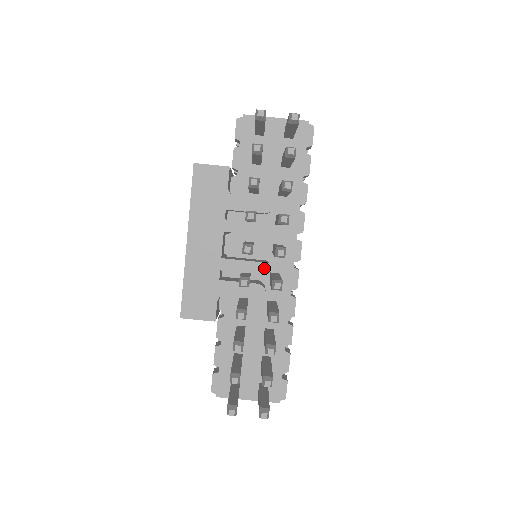
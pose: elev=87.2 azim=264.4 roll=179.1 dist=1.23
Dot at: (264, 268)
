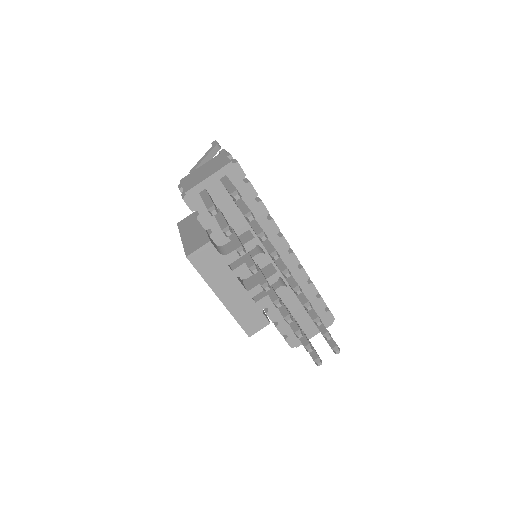
Dot at: (277, 277)
